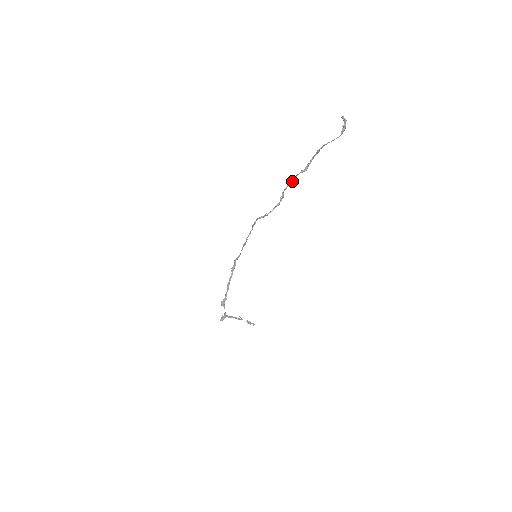
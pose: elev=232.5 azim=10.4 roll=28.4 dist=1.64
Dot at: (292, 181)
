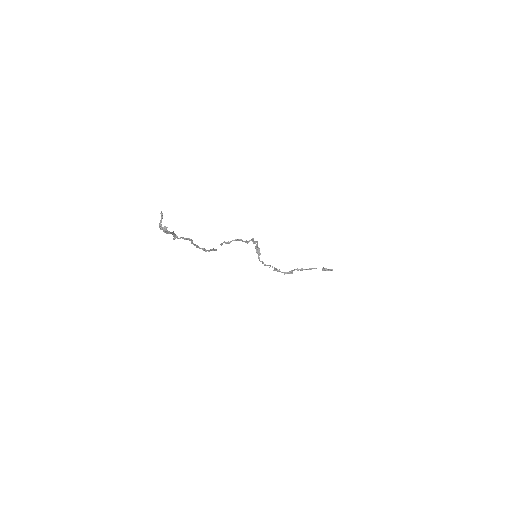
Dot at: (193, 244)
